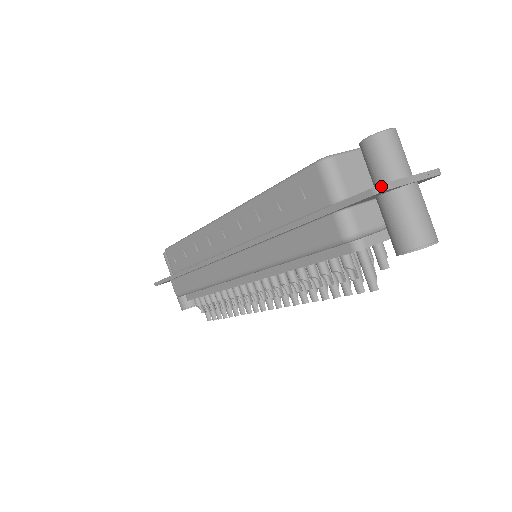
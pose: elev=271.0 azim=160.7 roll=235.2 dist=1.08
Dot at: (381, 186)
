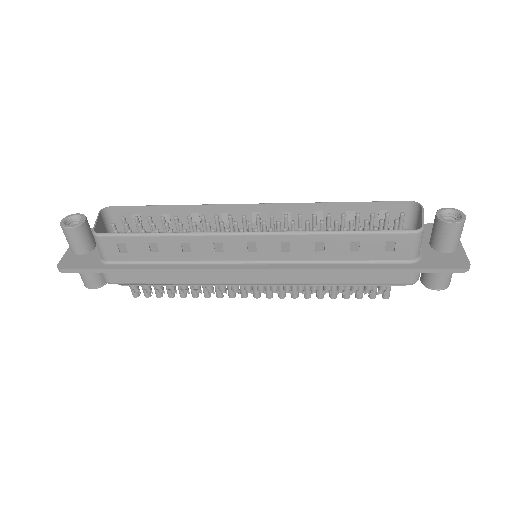
Dot at: (469, 268)
